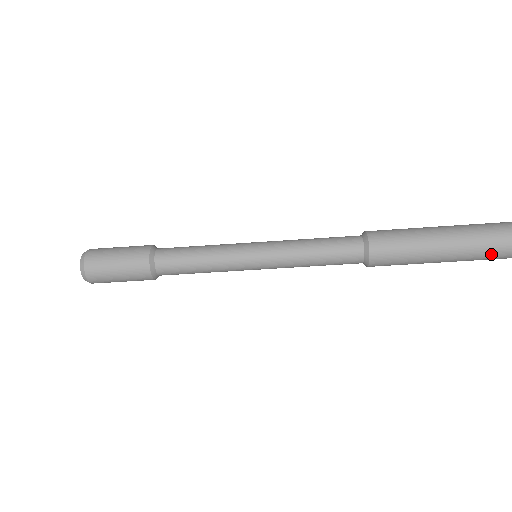
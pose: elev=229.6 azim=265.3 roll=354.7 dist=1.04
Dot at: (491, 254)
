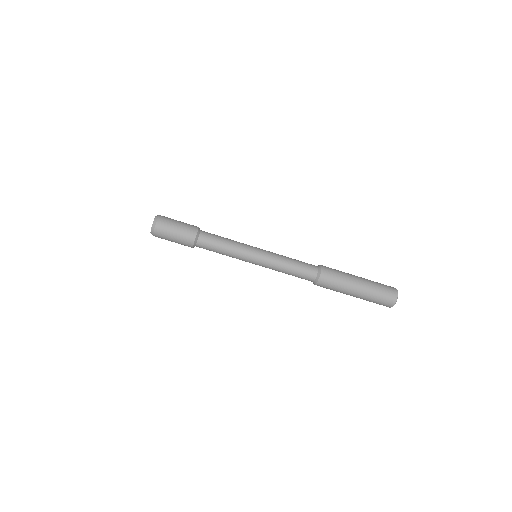
Dot at: (382, 299)
